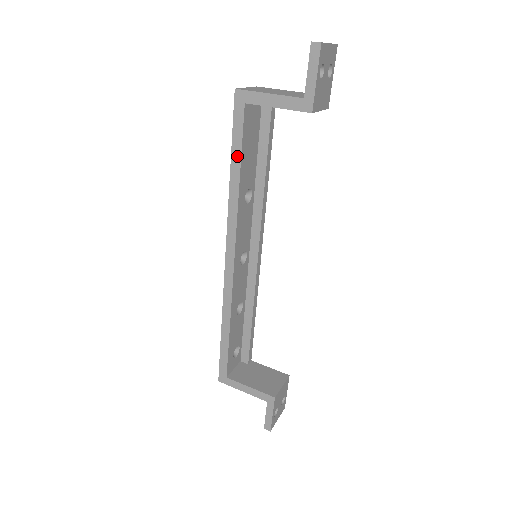
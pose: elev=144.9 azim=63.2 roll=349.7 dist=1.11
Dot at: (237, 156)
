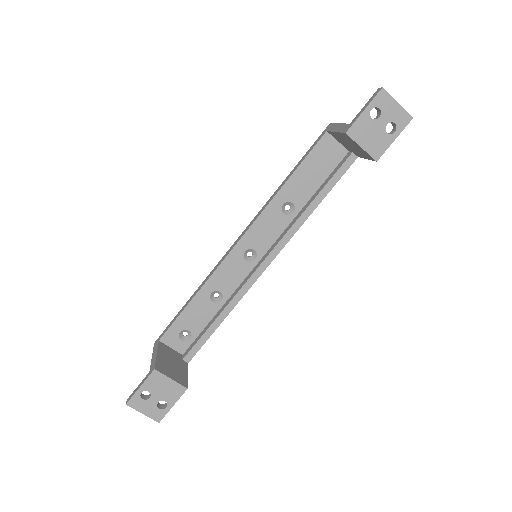
Dot at: (298, 165)
